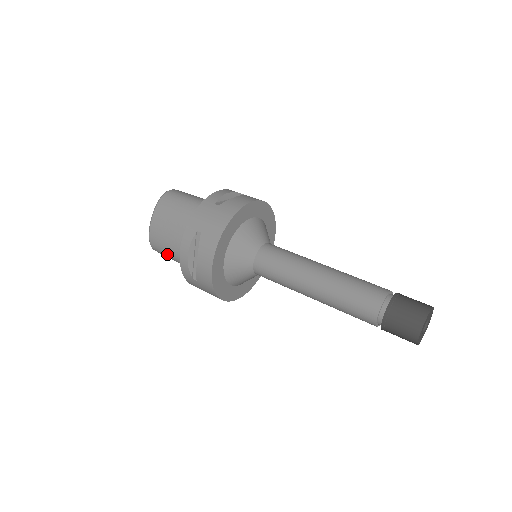
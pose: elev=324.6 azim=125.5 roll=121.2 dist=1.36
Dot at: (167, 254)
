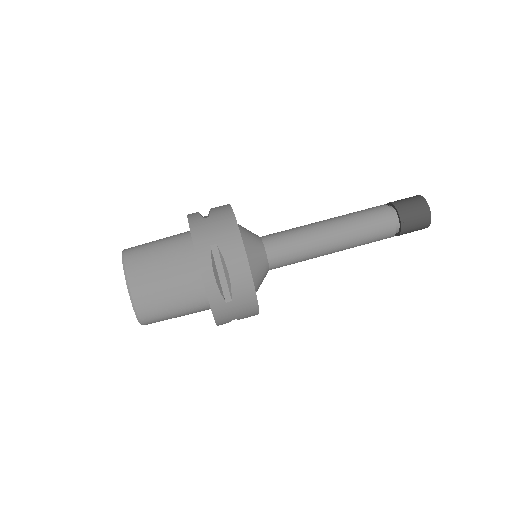
Dot at: (167, 311)
